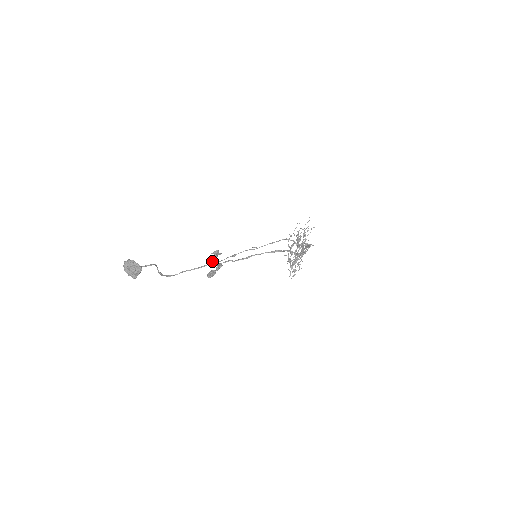
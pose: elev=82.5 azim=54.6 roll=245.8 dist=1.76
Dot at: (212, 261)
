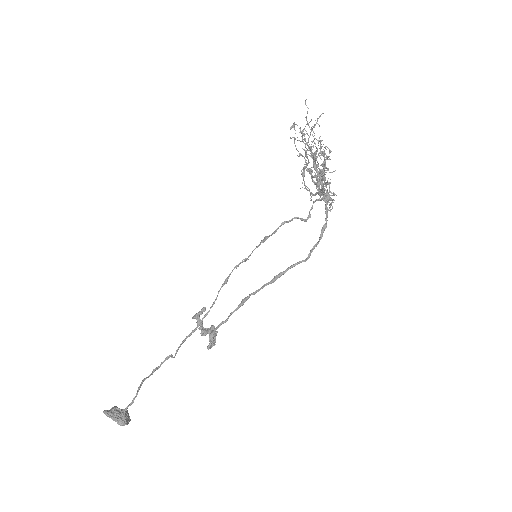
Dot at: occluded
